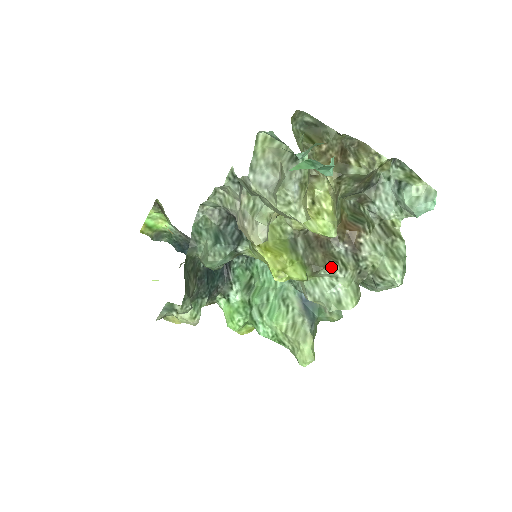
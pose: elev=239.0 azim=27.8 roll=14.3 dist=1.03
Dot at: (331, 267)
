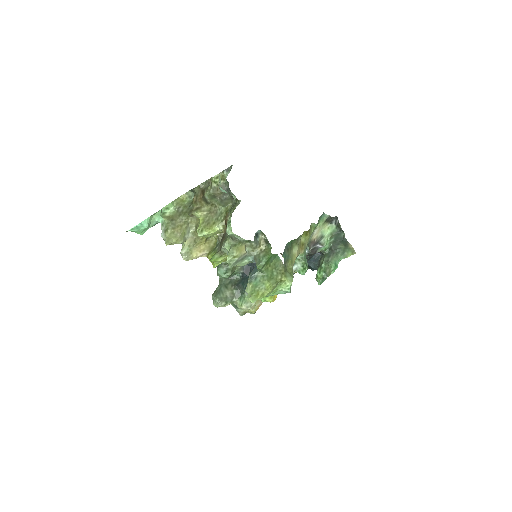
Dot at: (222, 246)
